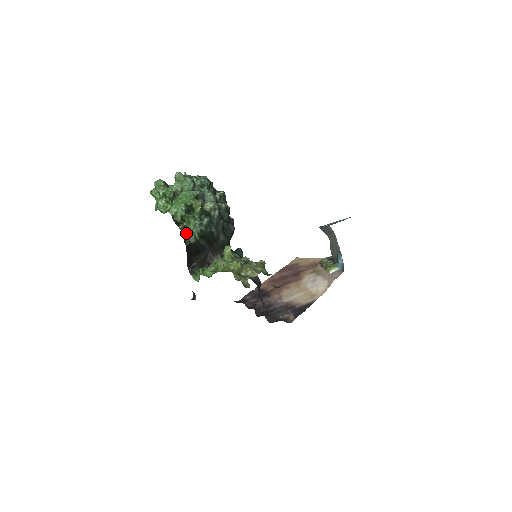
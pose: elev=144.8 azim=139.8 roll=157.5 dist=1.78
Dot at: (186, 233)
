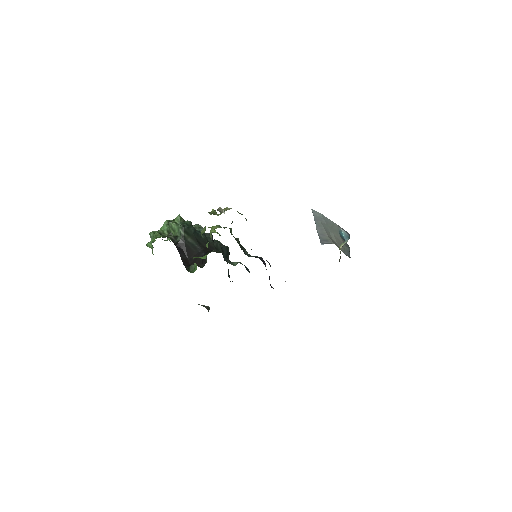
Dot at: (173, 237)
